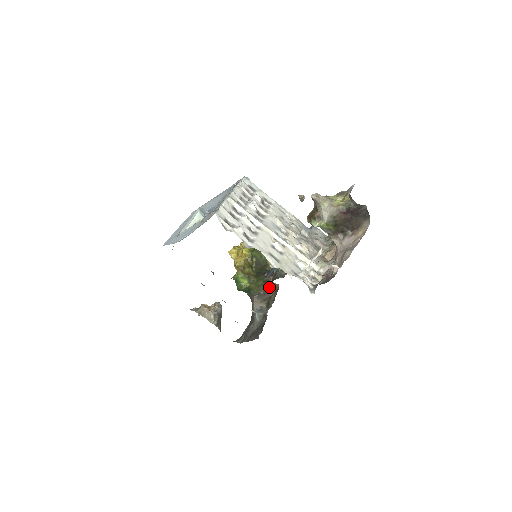
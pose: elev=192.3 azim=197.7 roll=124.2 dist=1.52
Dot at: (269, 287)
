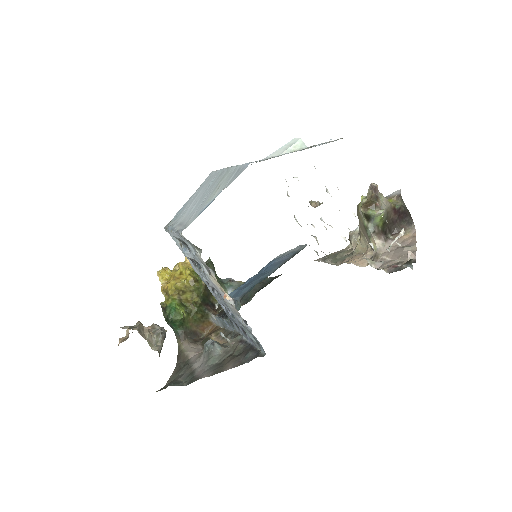
Dot at: occluded
